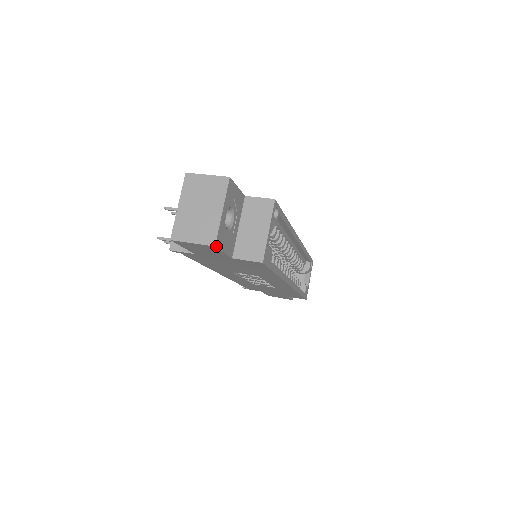
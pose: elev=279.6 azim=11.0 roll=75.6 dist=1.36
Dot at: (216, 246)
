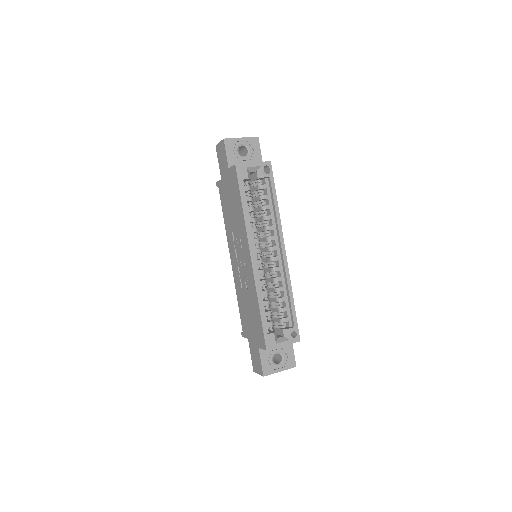
Dot at: (225, 140)
